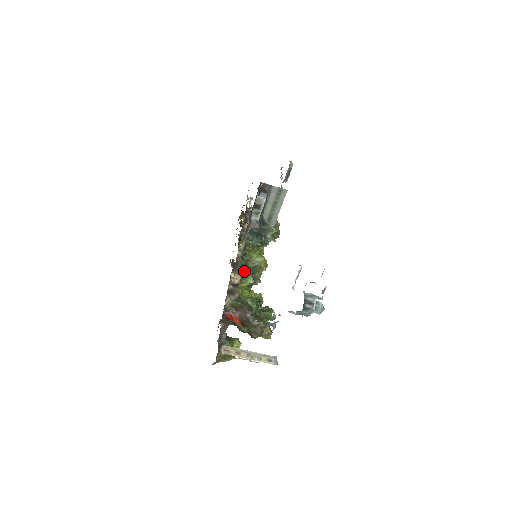
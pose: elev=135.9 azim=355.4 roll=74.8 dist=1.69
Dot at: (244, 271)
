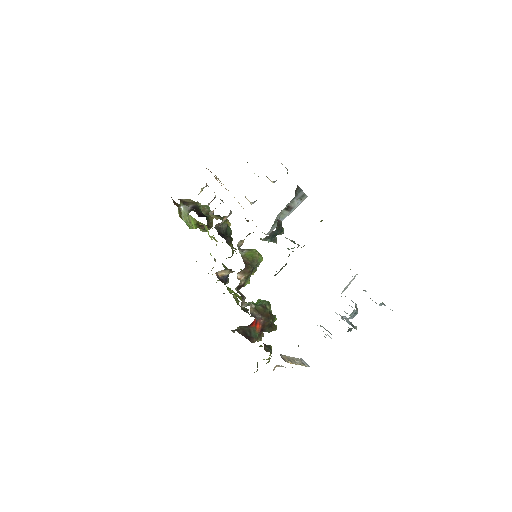
Dot at: (250, 272)
